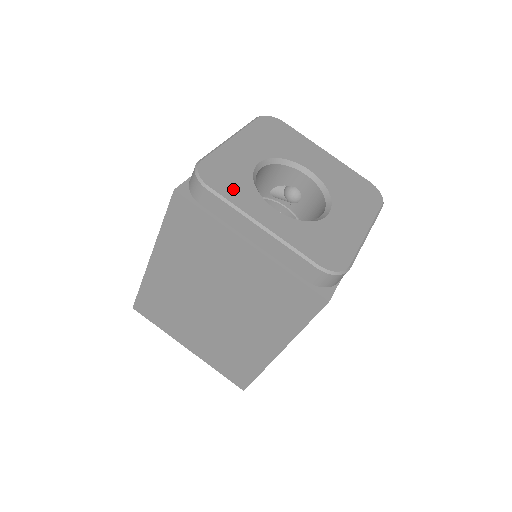
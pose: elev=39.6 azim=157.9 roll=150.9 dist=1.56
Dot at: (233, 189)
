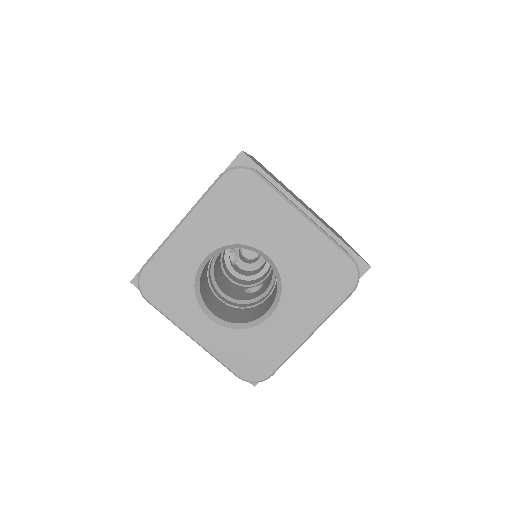
Dot at: (171, 300)
